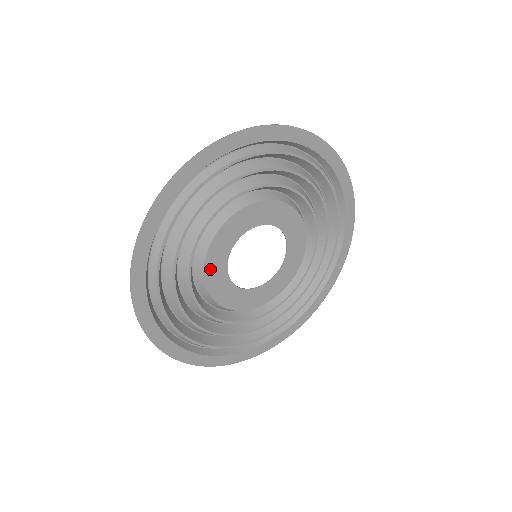
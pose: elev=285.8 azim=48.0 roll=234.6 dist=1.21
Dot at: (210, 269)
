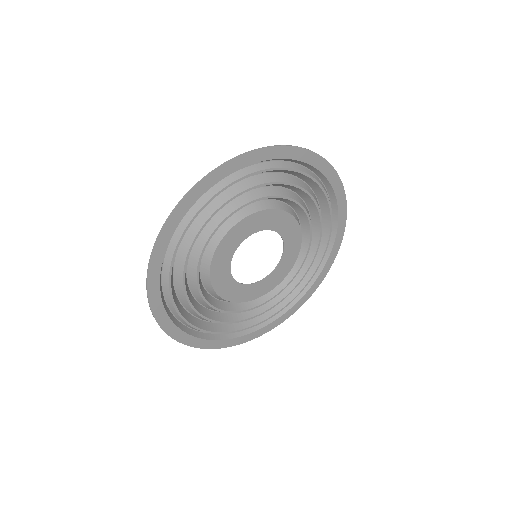
Dot at: (216, 265)
